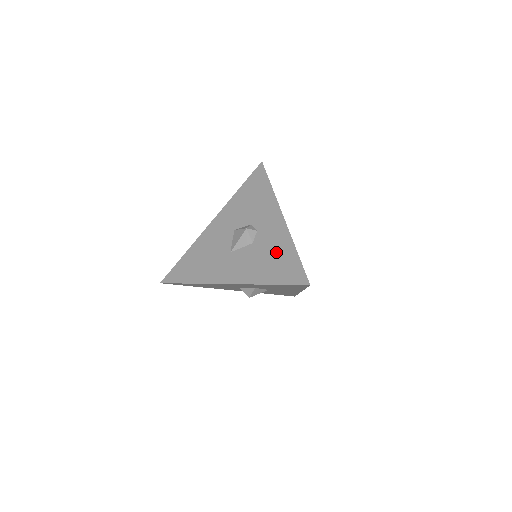
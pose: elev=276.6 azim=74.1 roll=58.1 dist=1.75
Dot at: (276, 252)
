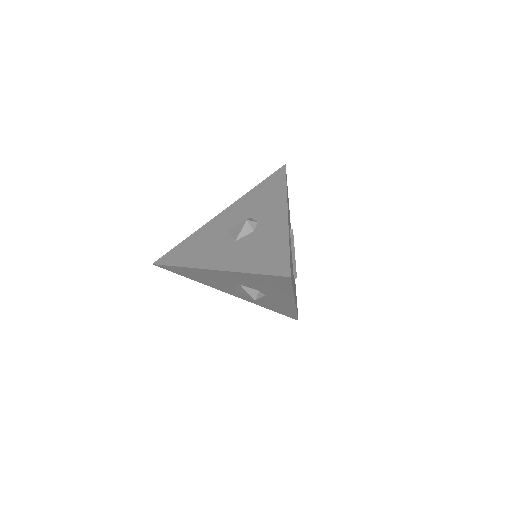
Dot at: (279, 307)
